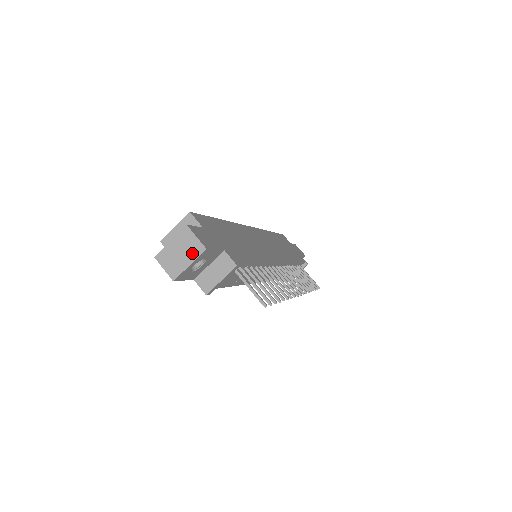
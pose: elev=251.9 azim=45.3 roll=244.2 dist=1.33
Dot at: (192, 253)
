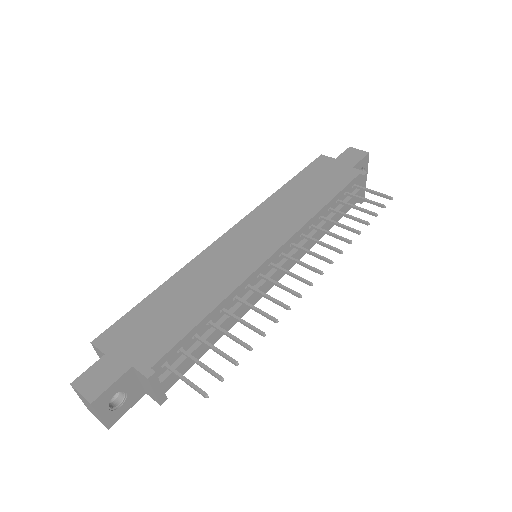
Dot at: (91, 407)
